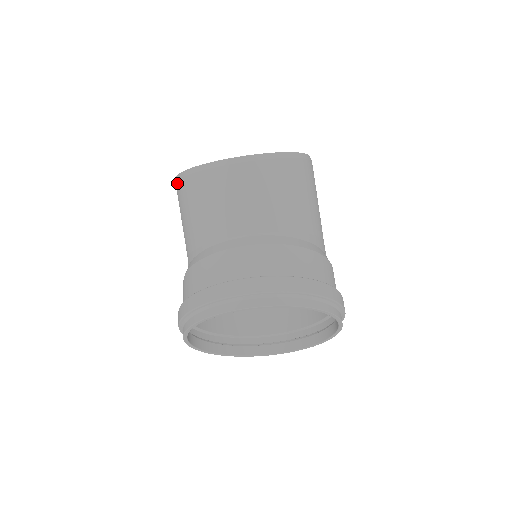
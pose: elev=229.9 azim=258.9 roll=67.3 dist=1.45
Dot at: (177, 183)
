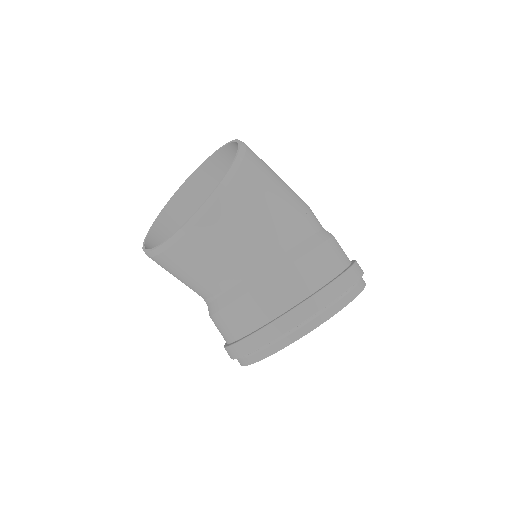
Dot at: occluded
